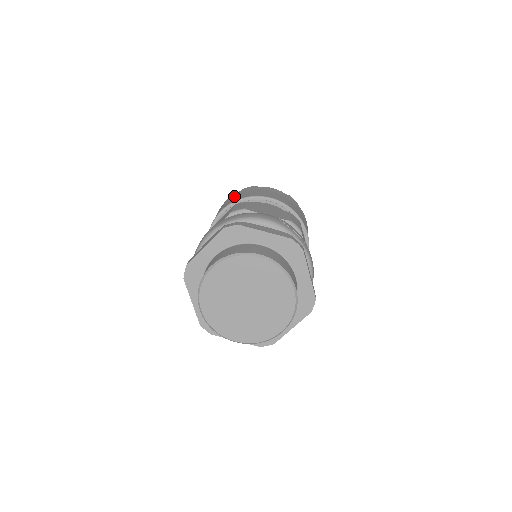
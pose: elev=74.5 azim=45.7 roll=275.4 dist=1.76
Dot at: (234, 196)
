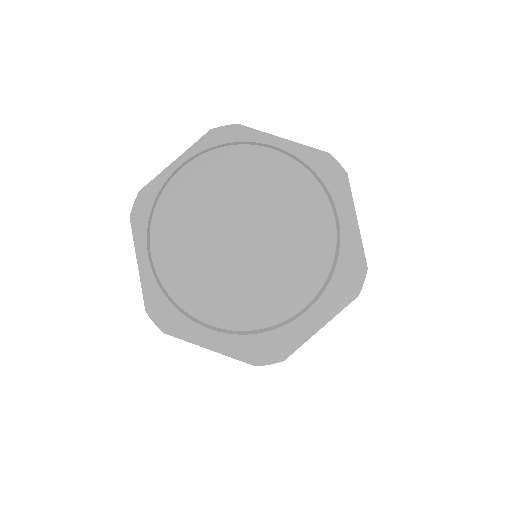
Dot at: occluded
